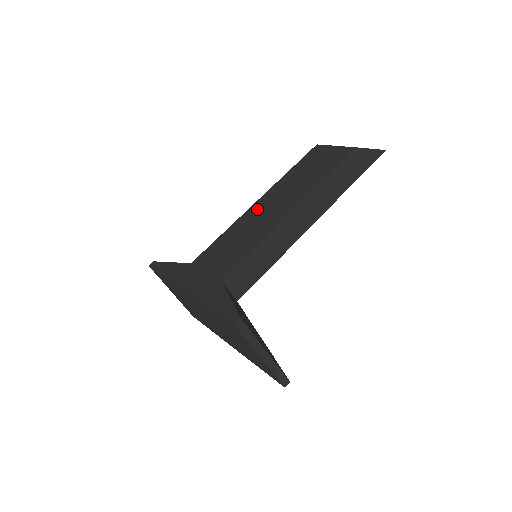
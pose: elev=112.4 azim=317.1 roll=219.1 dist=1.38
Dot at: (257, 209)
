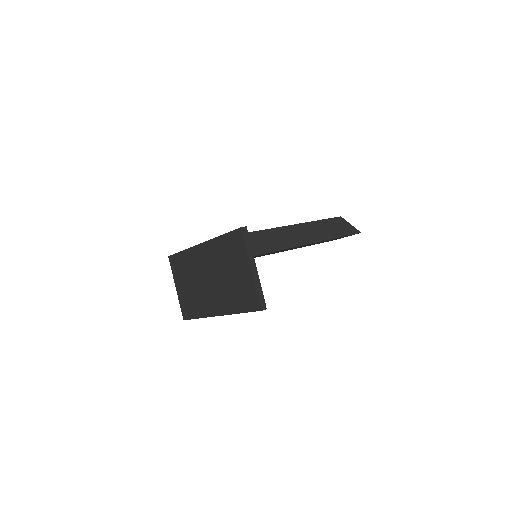
Dot at: occluded
